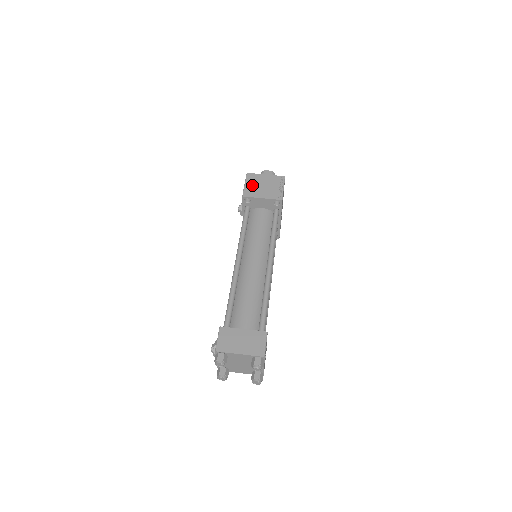
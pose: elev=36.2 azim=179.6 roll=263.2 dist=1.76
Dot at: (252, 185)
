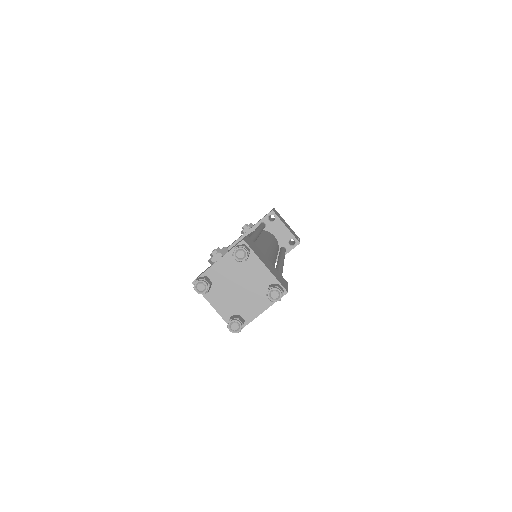
Dot at: occluded
